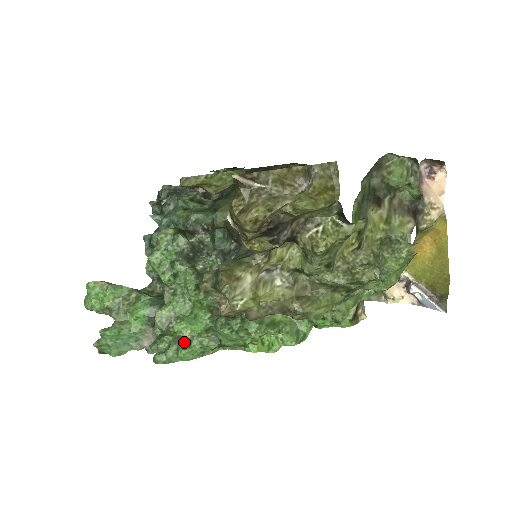
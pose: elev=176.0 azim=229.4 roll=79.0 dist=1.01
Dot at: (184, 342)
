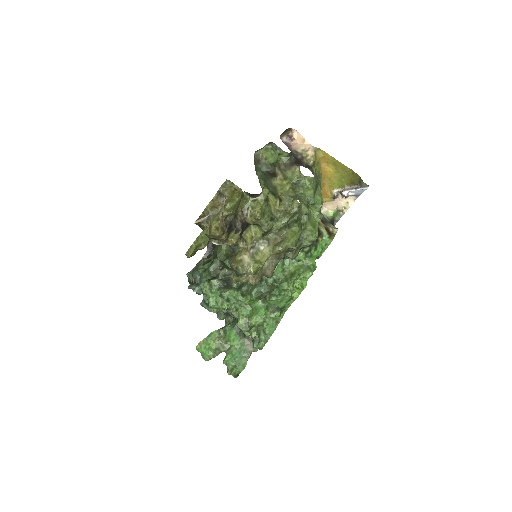
Dot at: (263, 325)
